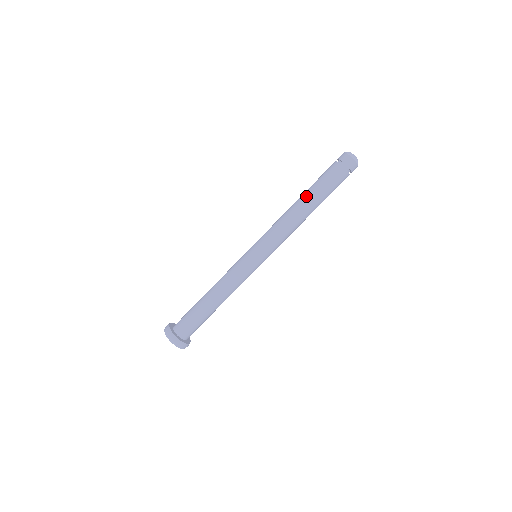
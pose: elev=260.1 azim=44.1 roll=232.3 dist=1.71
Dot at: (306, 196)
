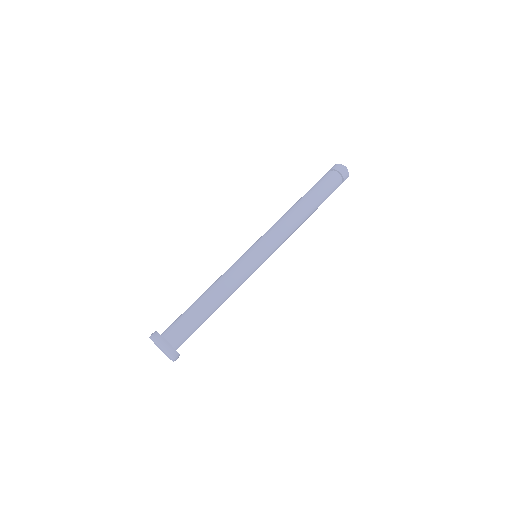
Dot at: (302, 197)
